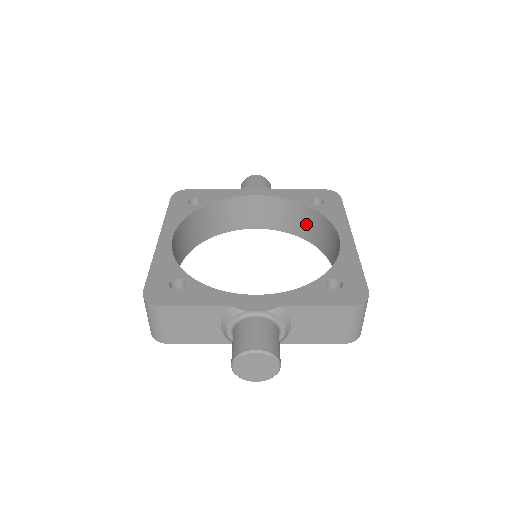
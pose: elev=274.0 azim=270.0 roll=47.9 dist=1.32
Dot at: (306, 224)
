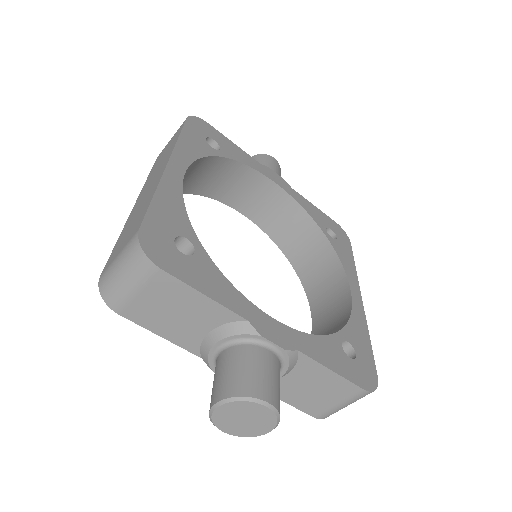
Dot at: (305, 248)
